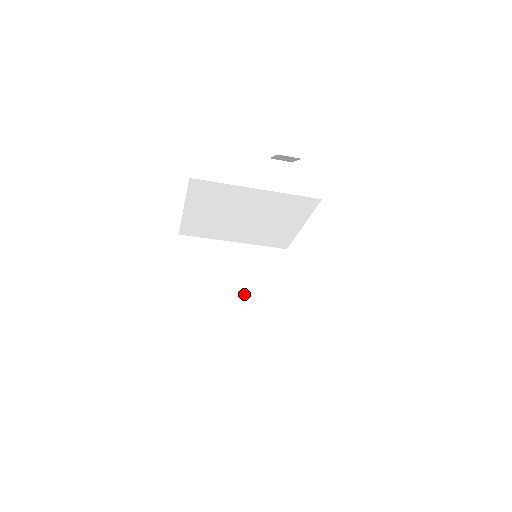
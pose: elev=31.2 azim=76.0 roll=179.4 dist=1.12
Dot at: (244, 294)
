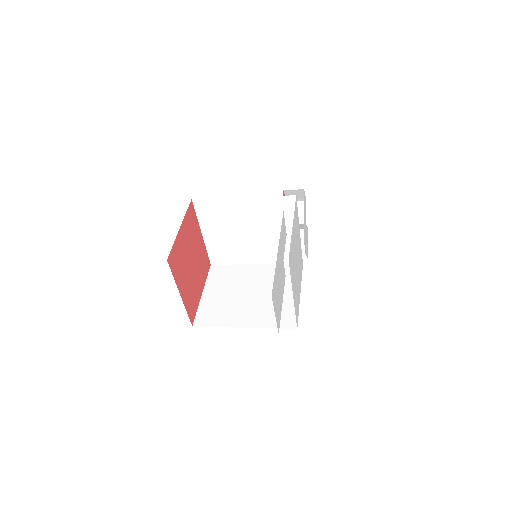
Dot at: (260, 299)
